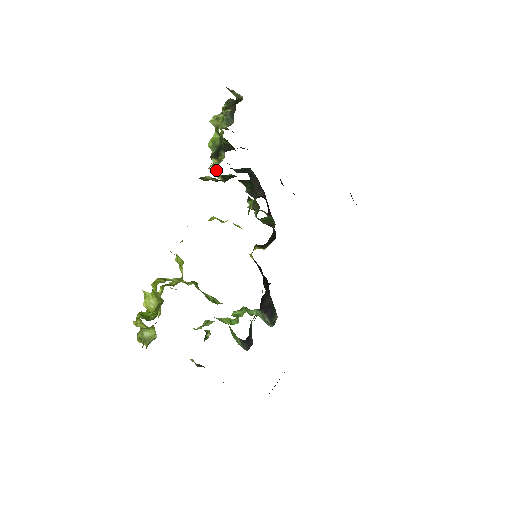
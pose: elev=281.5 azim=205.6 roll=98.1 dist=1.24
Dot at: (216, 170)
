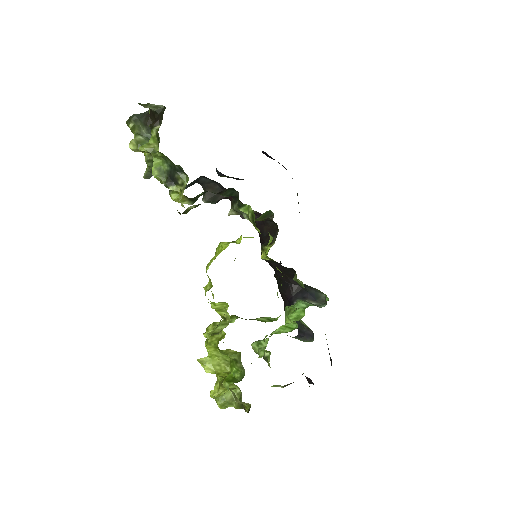
Dot at: occluded
